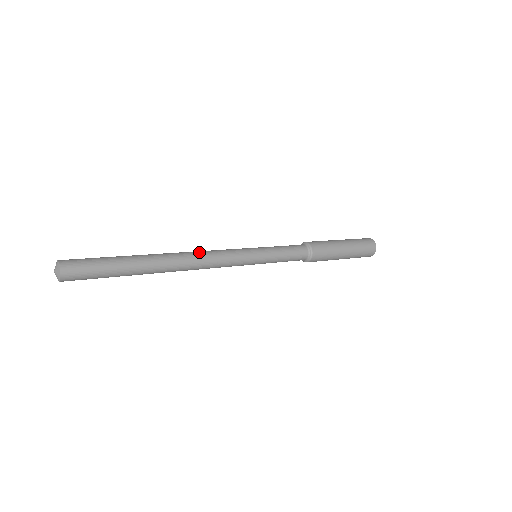
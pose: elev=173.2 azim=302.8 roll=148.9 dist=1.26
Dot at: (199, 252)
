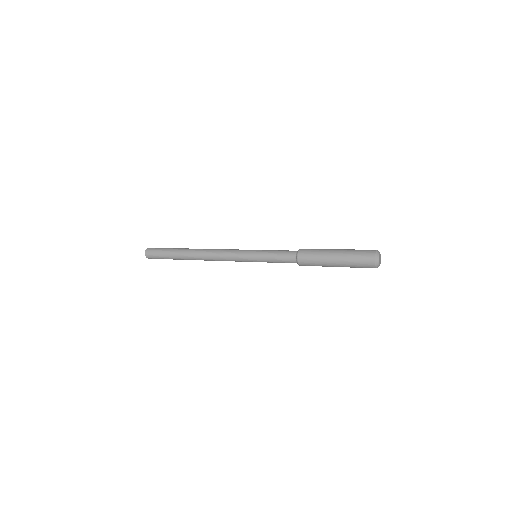
Dot at: (214, 249)
